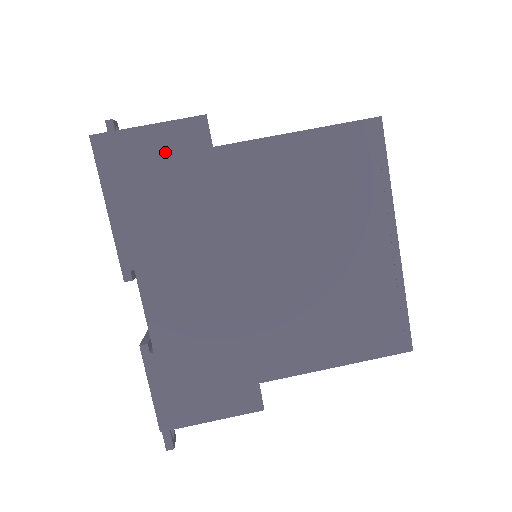
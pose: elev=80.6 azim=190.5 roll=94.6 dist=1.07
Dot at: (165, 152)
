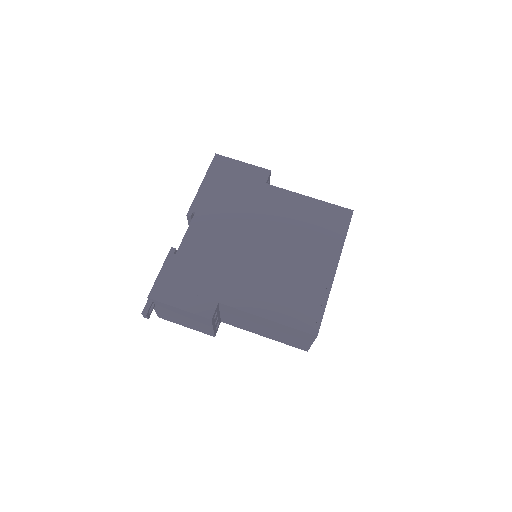
Dot at: (243, 175)
